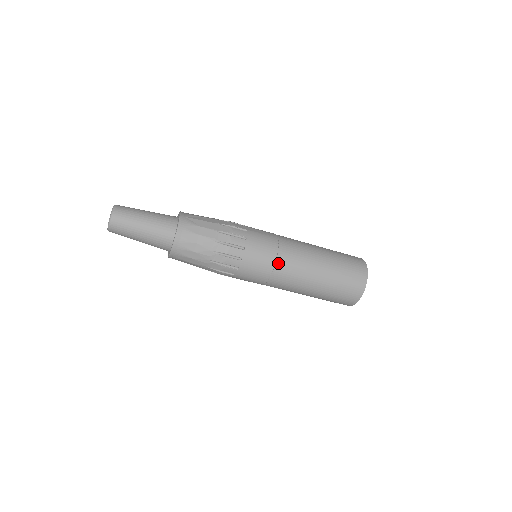
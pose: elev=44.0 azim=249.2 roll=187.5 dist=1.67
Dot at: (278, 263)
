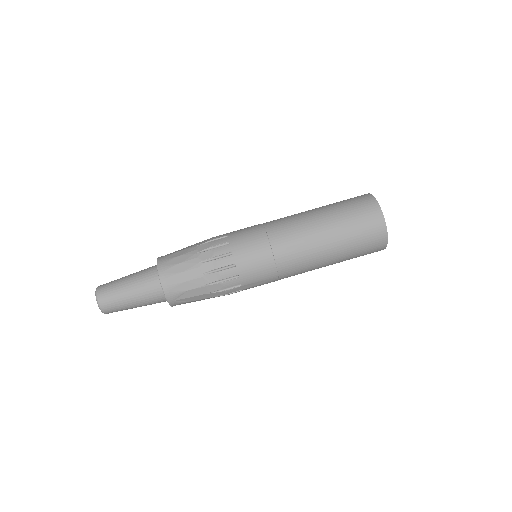
Dot at: (266, 224)
